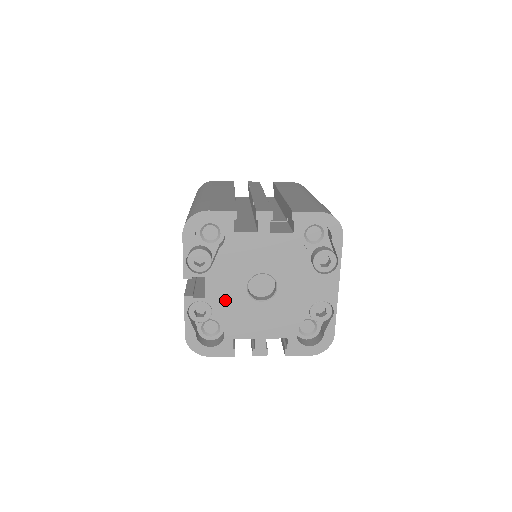
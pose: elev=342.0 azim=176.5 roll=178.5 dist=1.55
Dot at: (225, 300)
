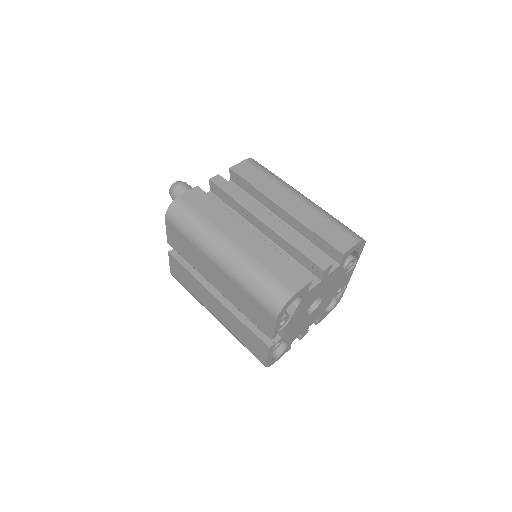
Dot at: (293, 329)
